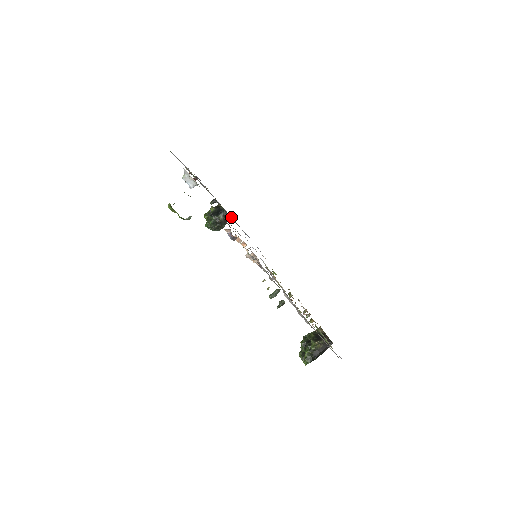
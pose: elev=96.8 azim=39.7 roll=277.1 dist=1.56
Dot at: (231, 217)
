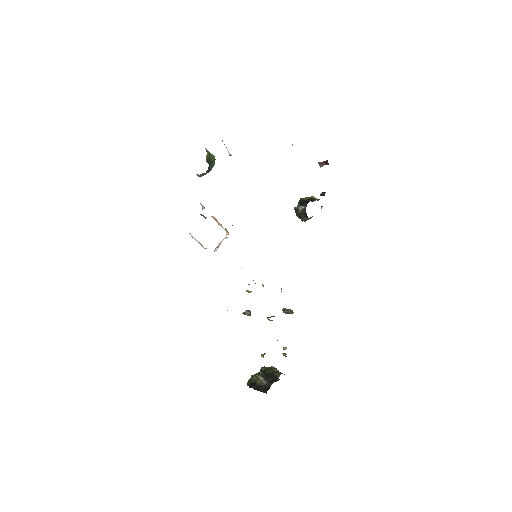
Dot at: occluded
